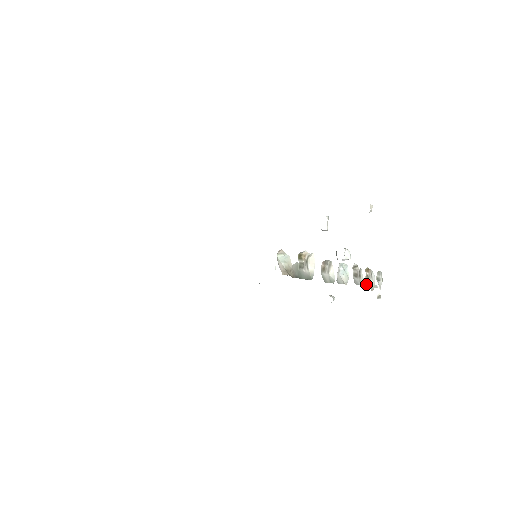
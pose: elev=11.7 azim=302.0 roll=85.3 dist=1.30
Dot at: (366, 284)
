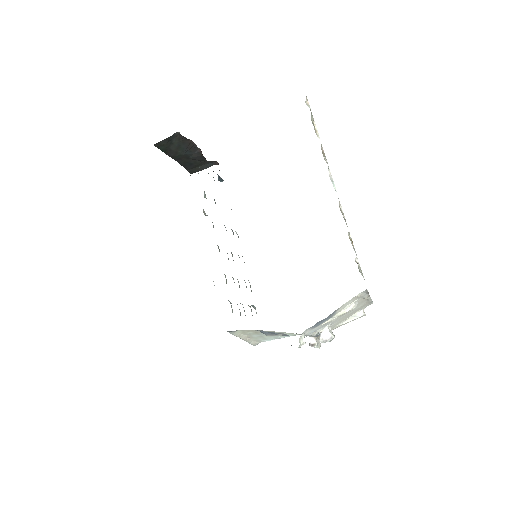
Dot at: occluded
